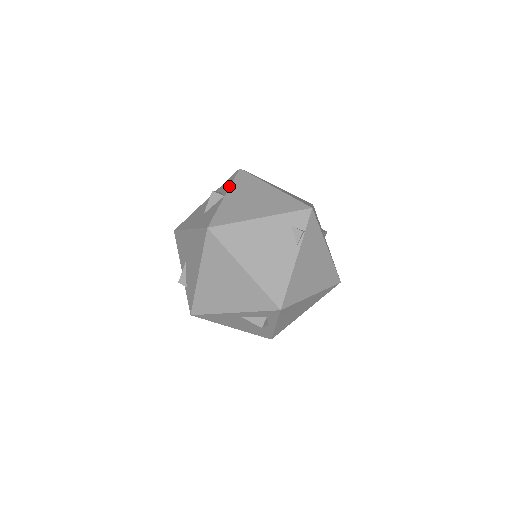
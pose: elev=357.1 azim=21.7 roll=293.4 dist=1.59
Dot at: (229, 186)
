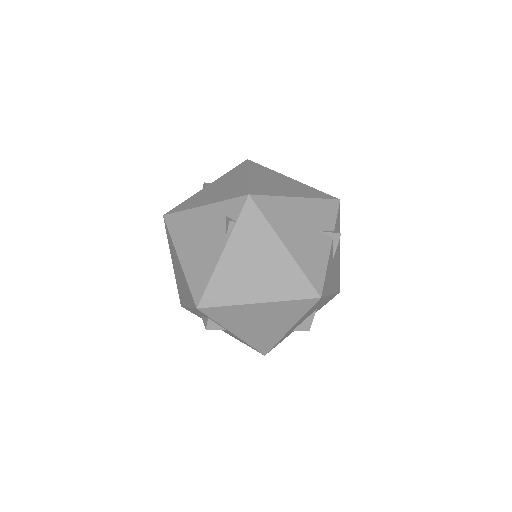
Dot at: (220, 177)
